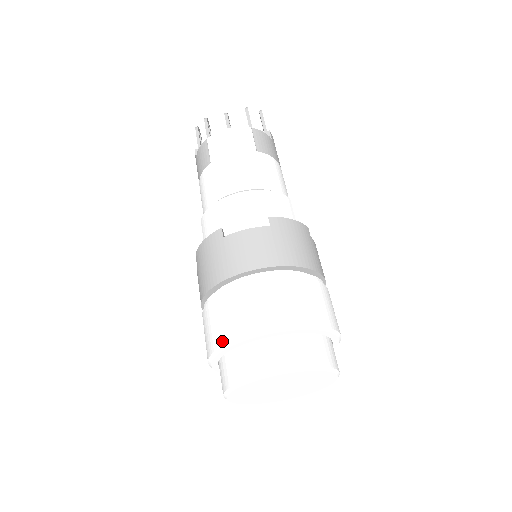
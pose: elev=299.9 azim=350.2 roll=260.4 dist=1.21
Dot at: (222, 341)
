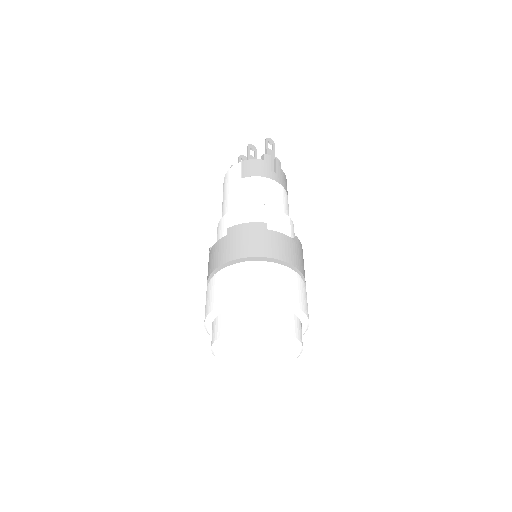
Dot at: occluded
